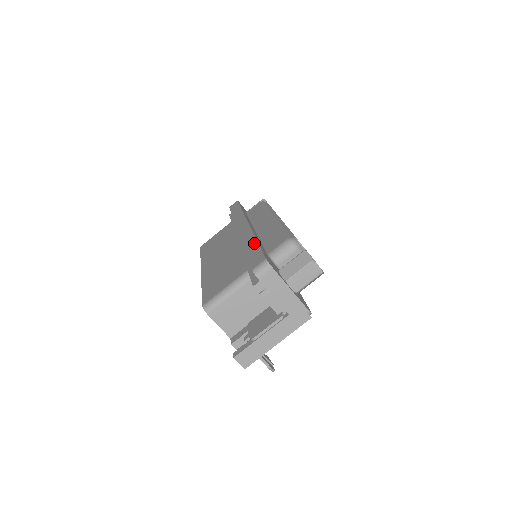
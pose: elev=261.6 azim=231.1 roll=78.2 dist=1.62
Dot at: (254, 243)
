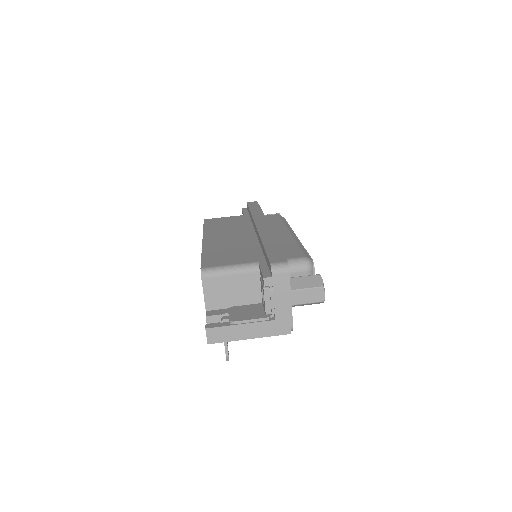
Dot at: (275, 243)
